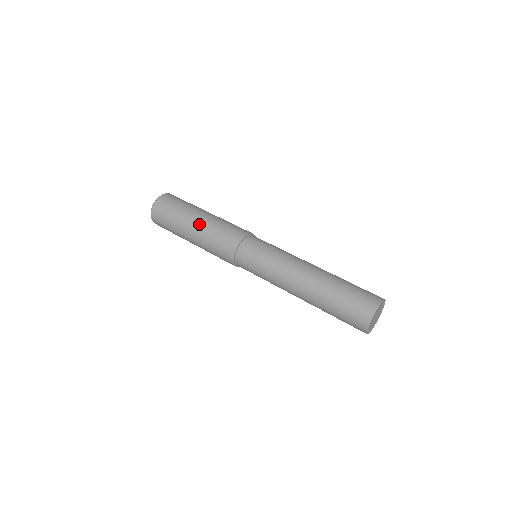
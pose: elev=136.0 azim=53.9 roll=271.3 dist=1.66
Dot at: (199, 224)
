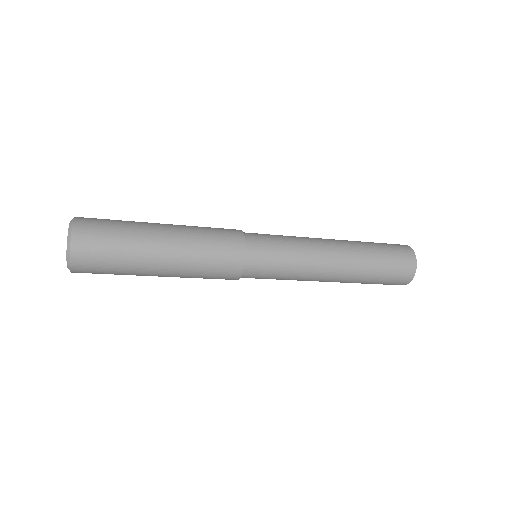
Dot at: occluded
